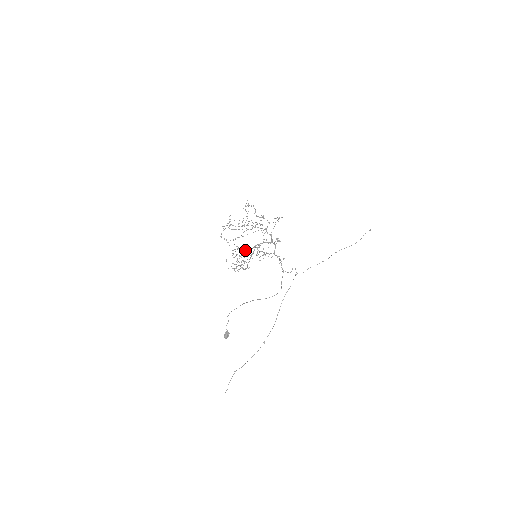
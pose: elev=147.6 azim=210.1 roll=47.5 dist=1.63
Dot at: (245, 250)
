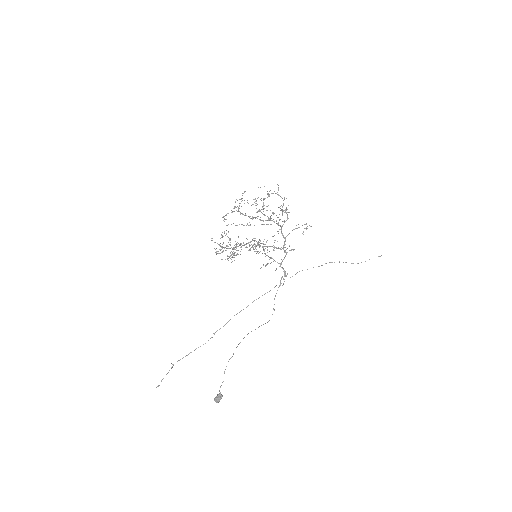
Dot at: (249, 250)
